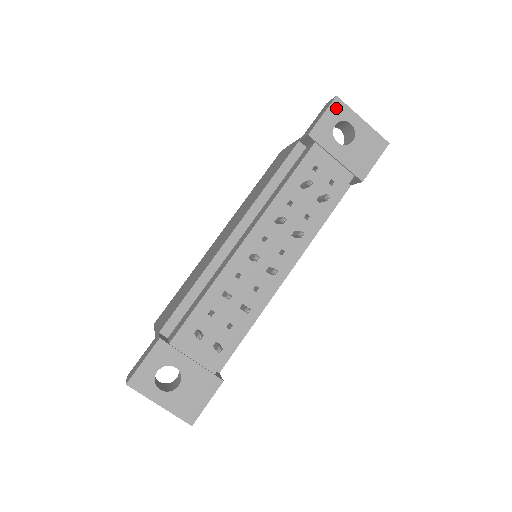
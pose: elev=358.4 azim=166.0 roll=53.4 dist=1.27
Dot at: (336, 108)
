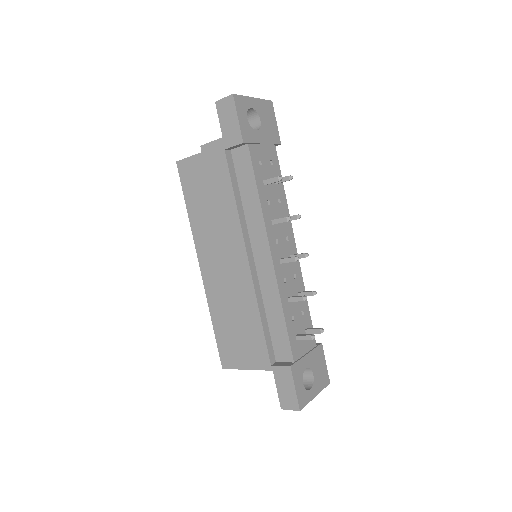
Dot at: (239, 104)
